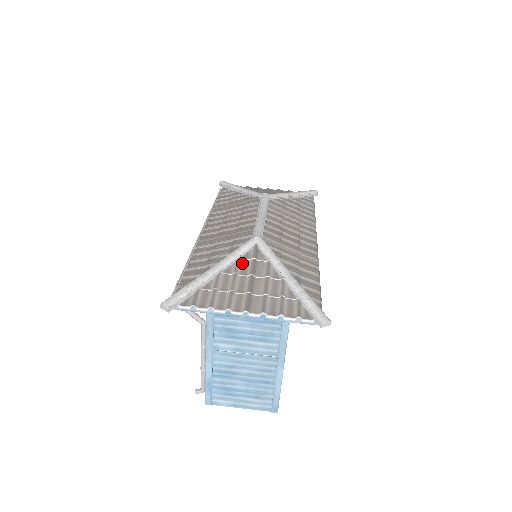
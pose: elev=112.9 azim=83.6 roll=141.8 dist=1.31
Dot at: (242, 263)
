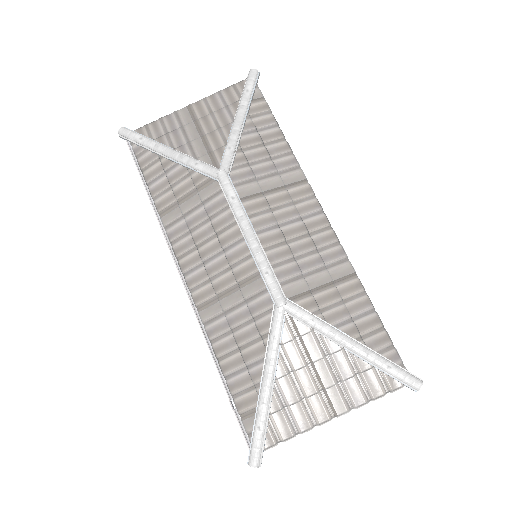
Dot at: (288, 351)
